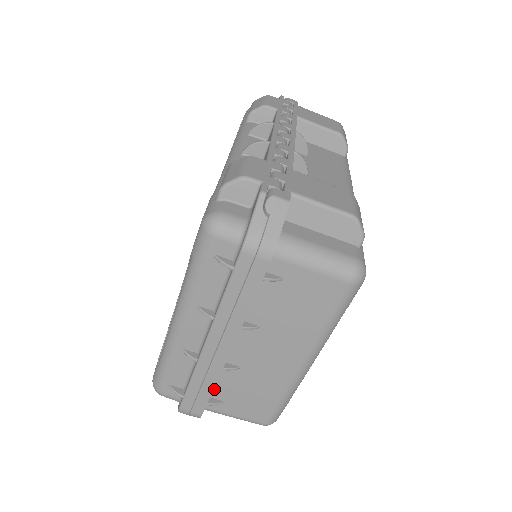
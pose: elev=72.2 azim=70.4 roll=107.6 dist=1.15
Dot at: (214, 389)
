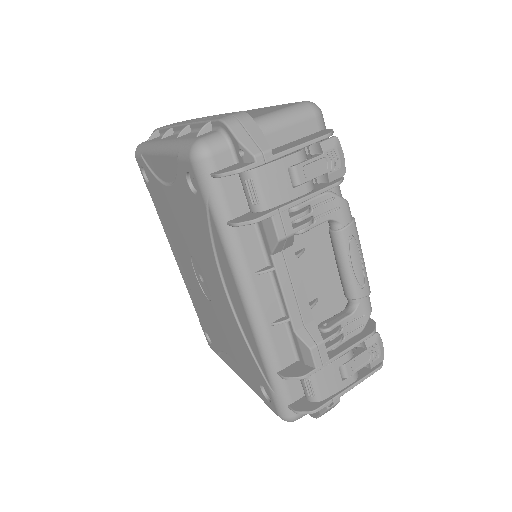
Dot at: occluded
